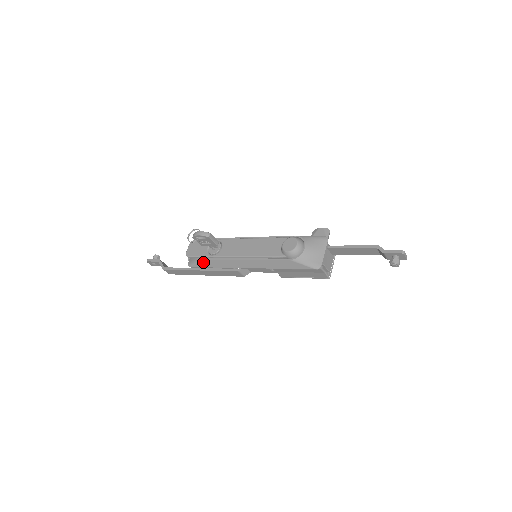
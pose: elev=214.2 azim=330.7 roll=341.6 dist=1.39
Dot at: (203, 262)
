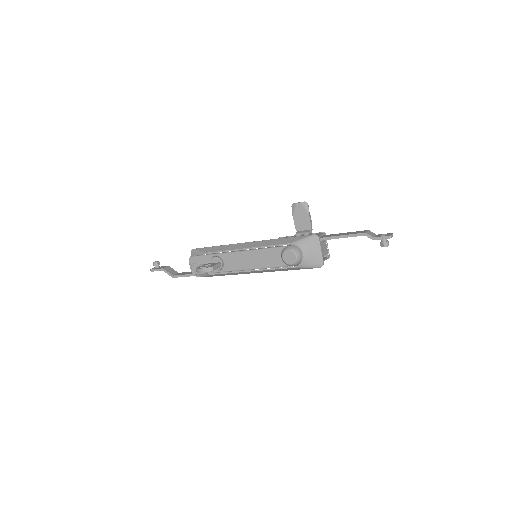
Dot at: (212, 275)
